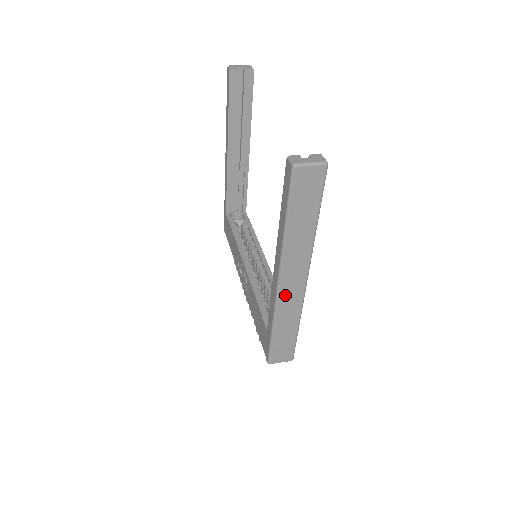
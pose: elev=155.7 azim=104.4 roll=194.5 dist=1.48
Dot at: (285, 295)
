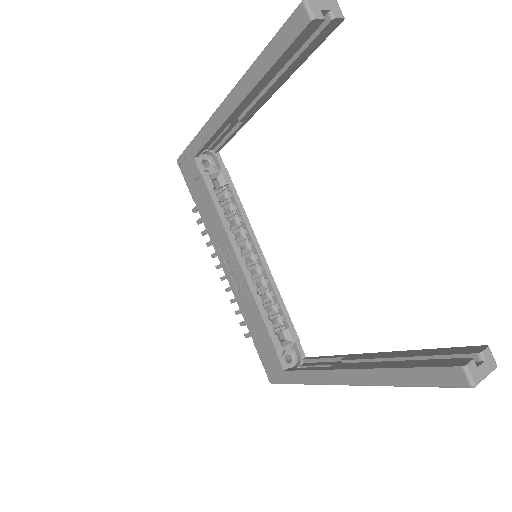
Dot at: occluded
